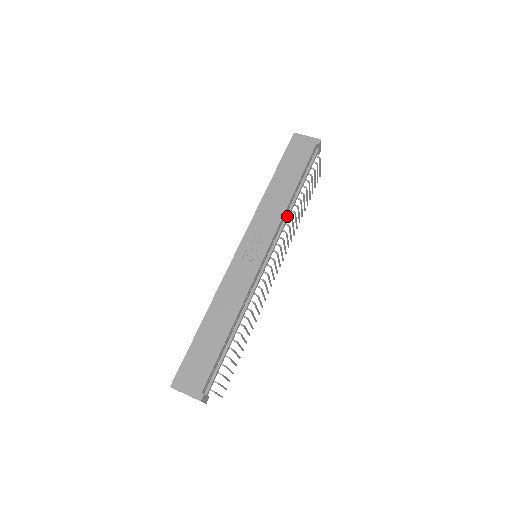
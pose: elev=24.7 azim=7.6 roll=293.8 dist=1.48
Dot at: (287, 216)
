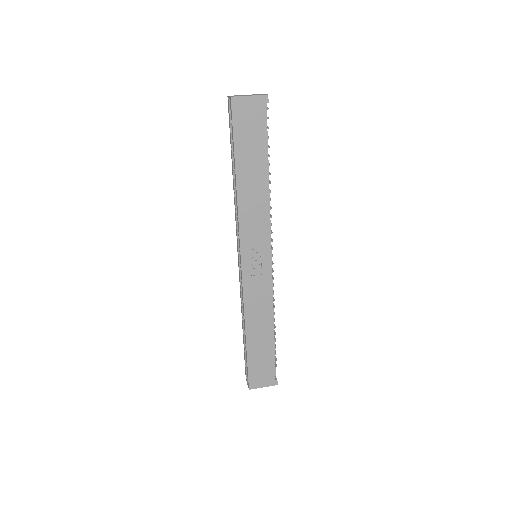
Dot at: (269, 205)
